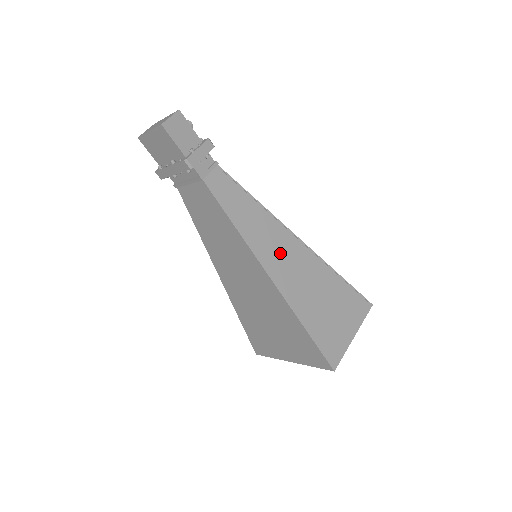
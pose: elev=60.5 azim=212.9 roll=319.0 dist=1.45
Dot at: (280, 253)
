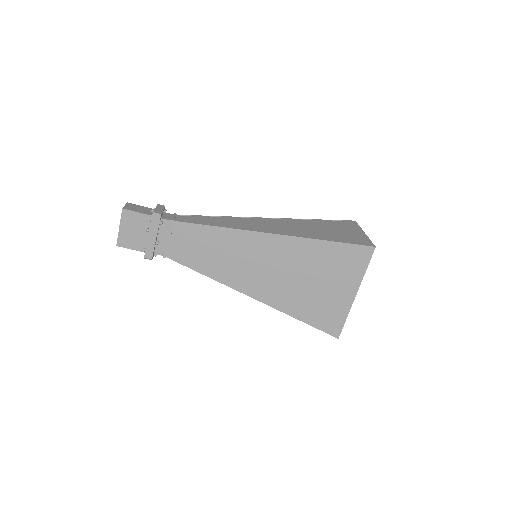
Dot at: (263, 225)
